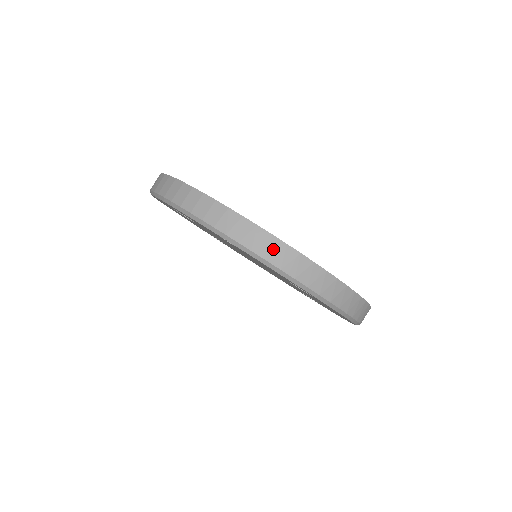
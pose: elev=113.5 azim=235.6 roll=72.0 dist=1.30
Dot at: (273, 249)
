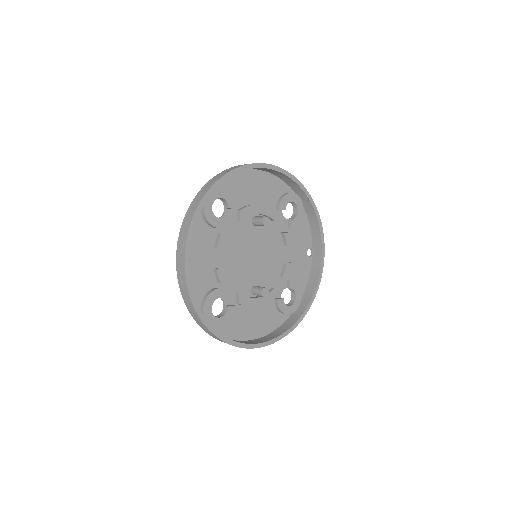
Dot at: (184, 291)
